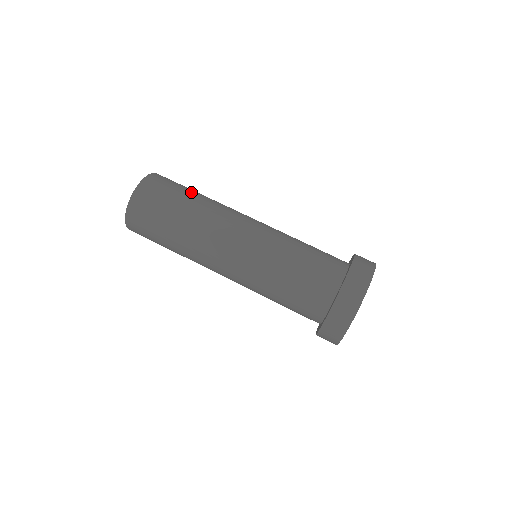
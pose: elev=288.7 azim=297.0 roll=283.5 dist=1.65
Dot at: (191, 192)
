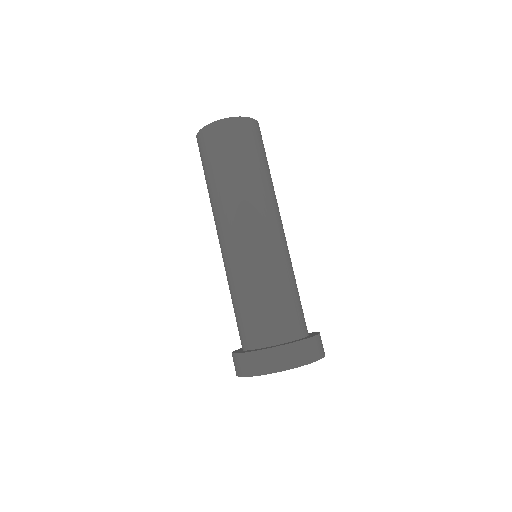
Dot at: (259, 162)
